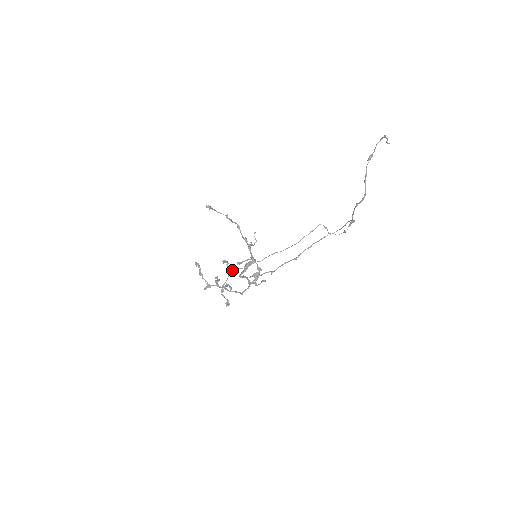
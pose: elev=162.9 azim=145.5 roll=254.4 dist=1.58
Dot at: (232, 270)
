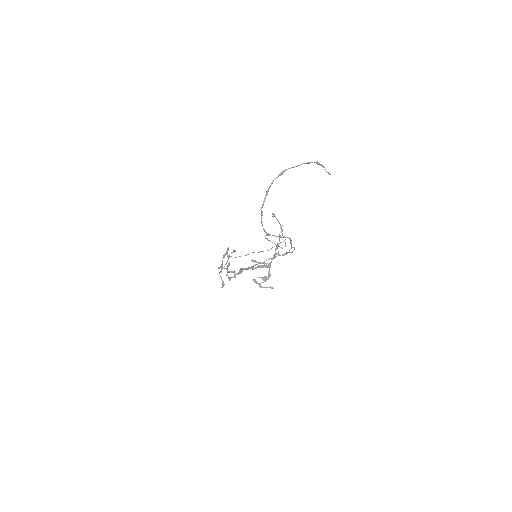
Dot at: (228, 256)
